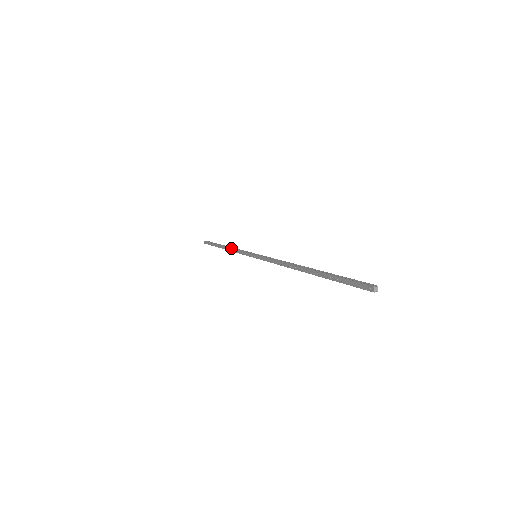
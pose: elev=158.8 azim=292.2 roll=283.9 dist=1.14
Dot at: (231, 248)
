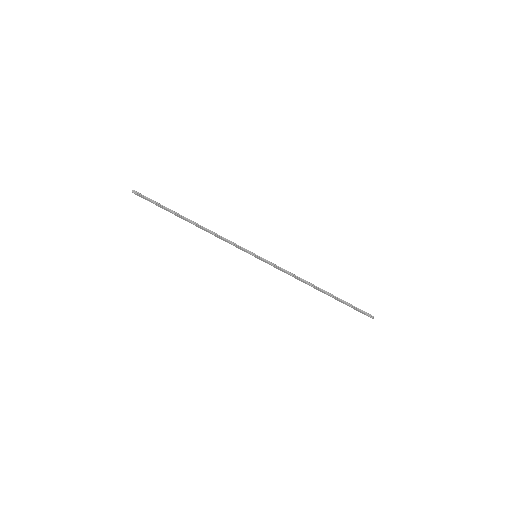
Dot at: (210, 233)
